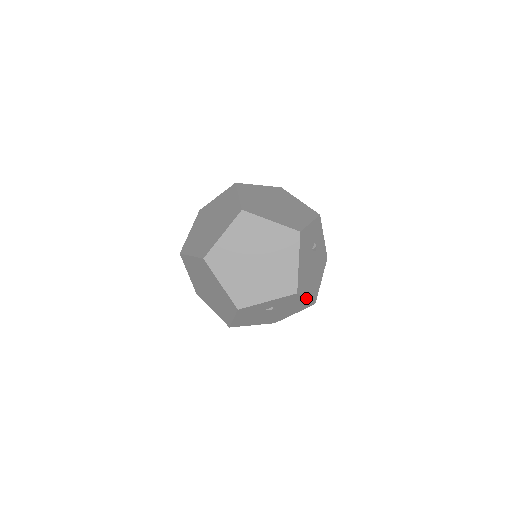
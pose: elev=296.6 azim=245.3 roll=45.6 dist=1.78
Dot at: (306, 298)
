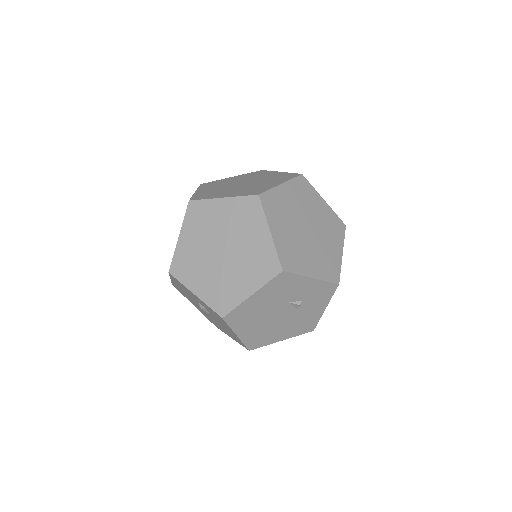
Dot at: (237, 334)
